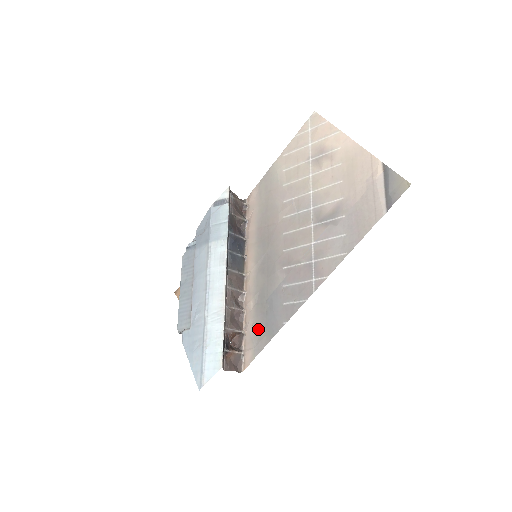
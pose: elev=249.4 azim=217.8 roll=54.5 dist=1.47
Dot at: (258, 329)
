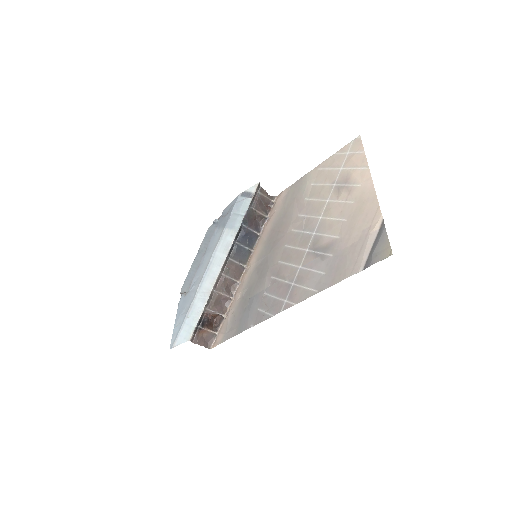
Dot at: (234, 320)
